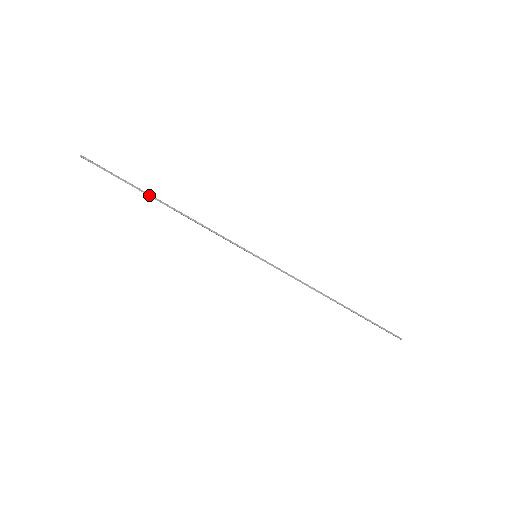
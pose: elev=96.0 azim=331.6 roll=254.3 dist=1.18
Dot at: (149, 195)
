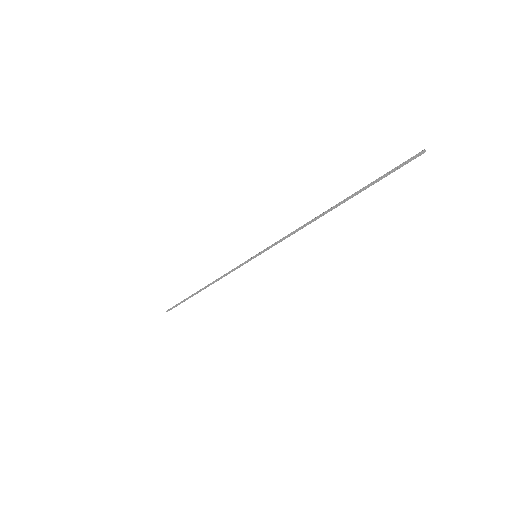
Dot at: (194, 294)
